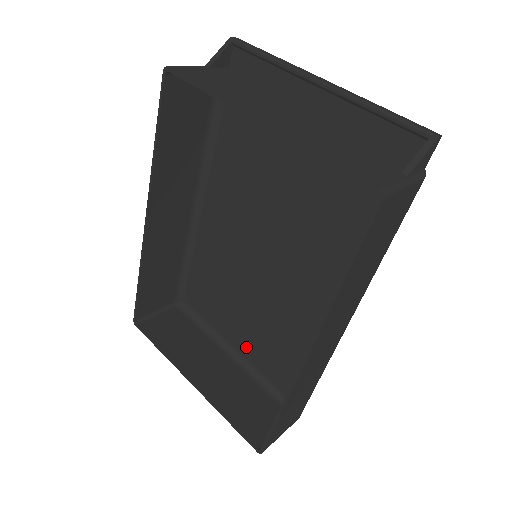
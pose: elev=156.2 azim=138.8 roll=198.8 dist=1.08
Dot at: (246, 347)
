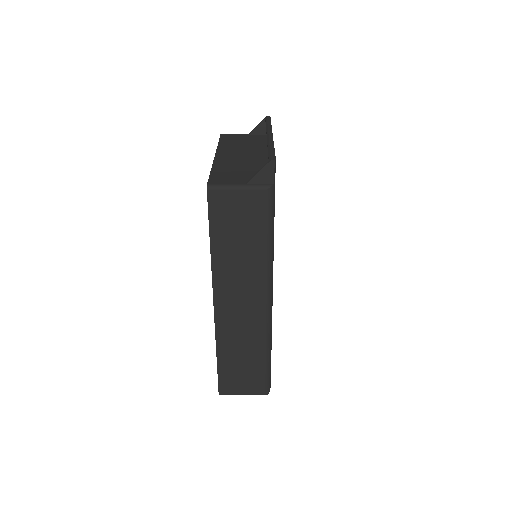
Dot at: occluded
